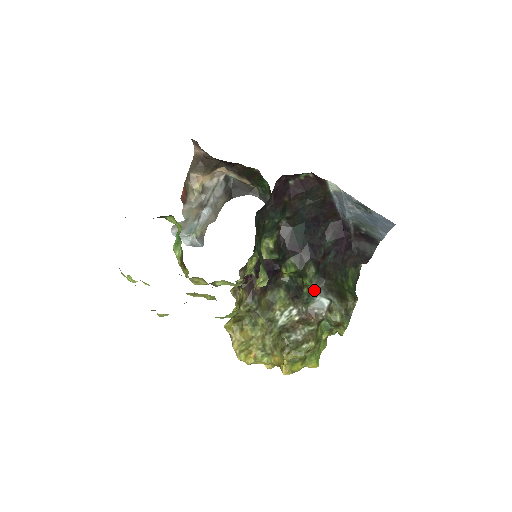
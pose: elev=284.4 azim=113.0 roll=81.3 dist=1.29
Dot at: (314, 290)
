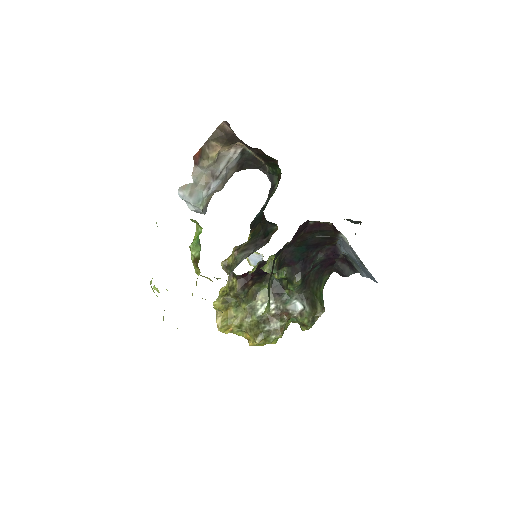
Dot at: (294, 295)
